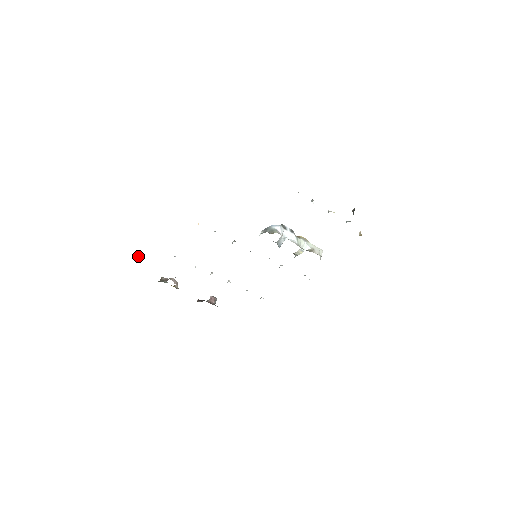
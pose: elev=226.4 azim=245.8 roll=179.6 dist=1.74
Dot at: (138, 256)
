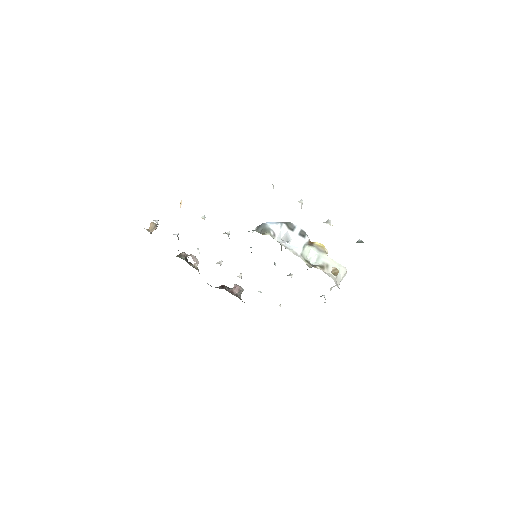
Dot at: (150, 225)
